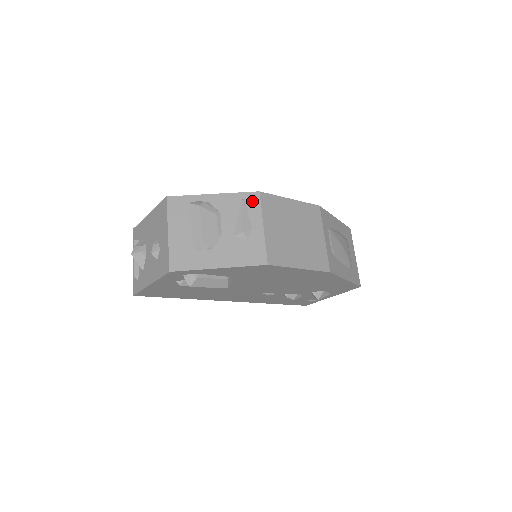
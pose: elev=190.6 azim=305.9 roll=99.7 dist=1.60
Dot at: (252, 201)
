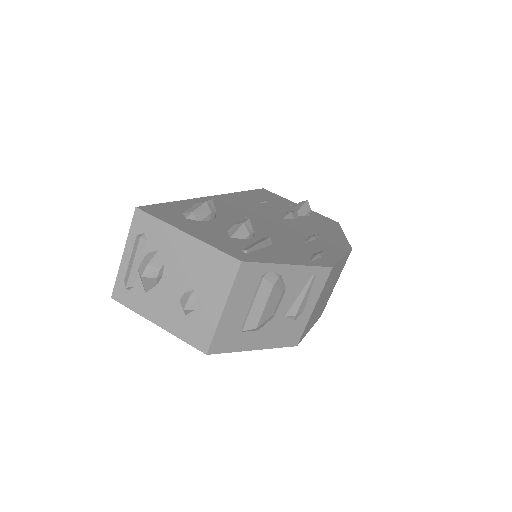
Dot at: (321, 278)
